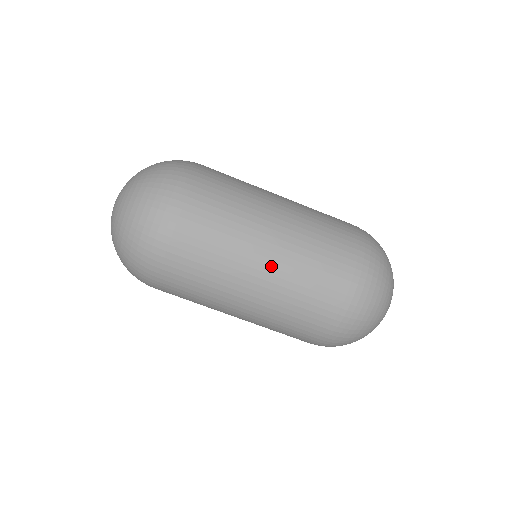
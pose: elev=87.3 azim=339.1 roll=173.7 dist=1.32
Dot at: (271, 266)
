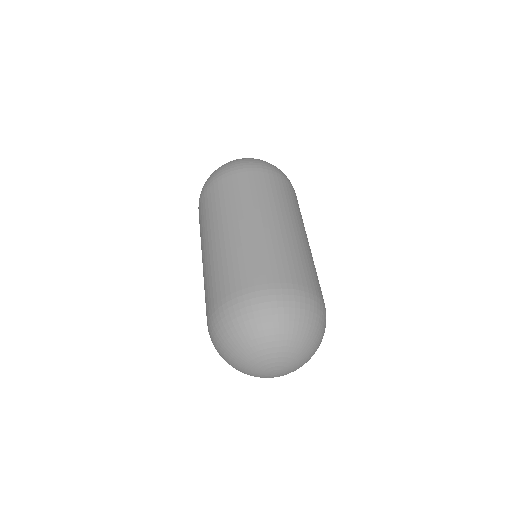
Dot at: (246, 229)
